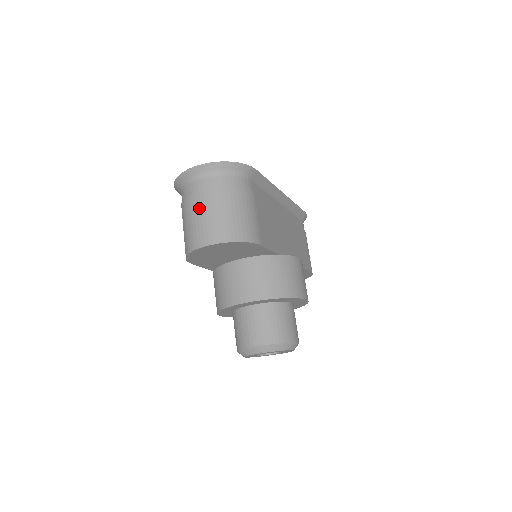
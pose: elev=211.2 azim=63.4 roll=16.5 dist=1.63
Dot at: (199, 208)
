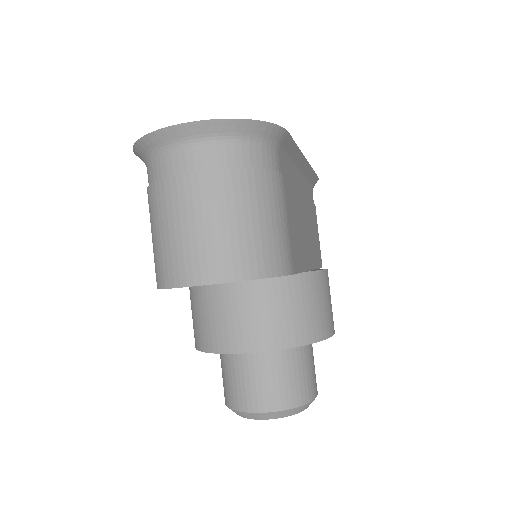
Dot at: (189, 208)
